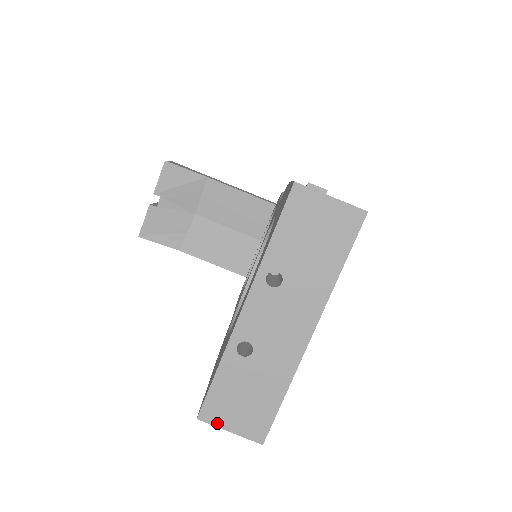
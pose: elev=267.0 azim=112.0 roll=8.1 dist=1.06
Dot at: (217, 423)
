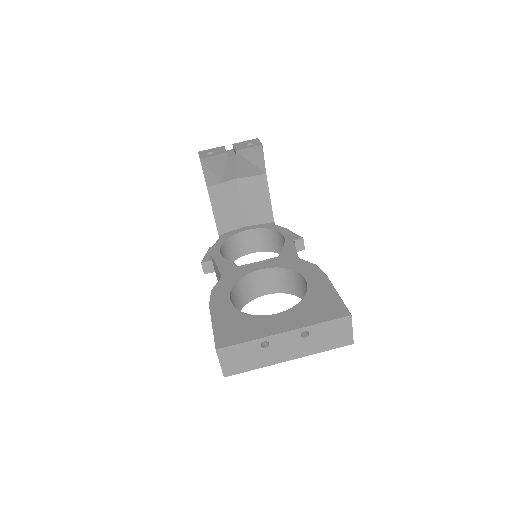
Dot at: (220, 357)
